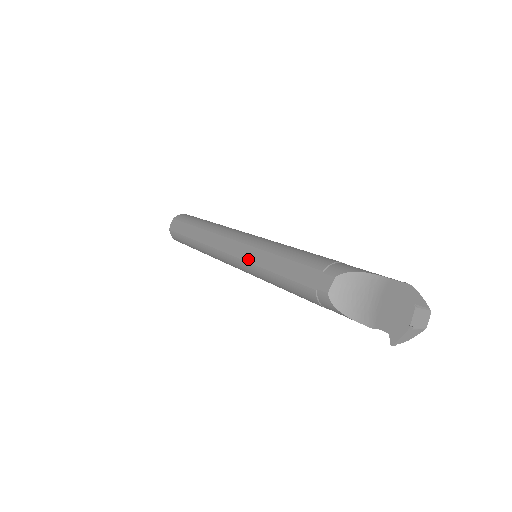
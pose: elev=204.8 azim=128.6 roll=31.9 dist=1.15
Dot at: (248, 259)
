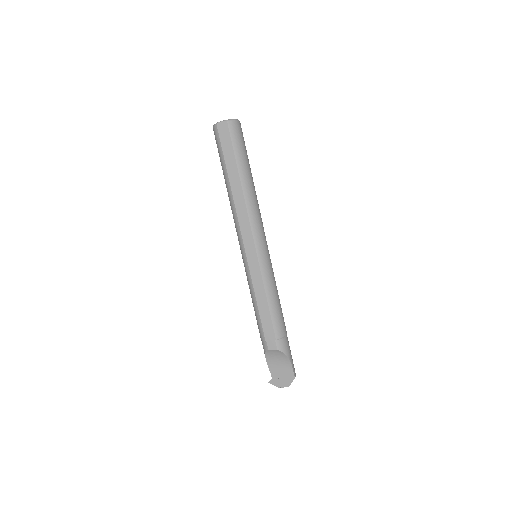
Dot at: (251, 270)
